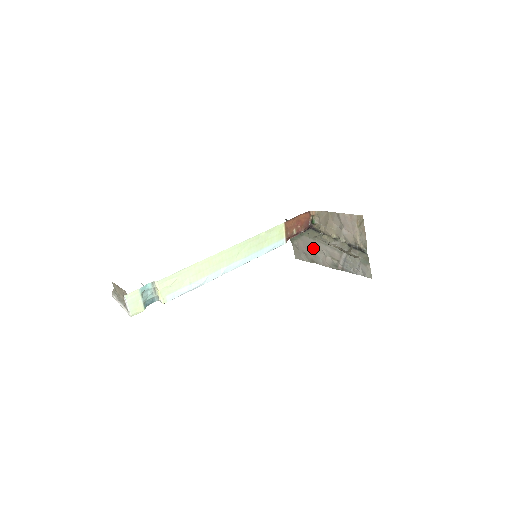
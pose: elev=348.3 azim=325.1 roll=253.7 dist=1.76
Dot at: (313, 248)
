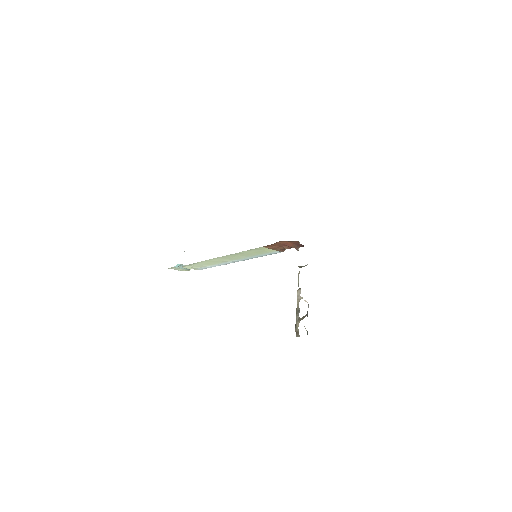
Dot at: occluded
